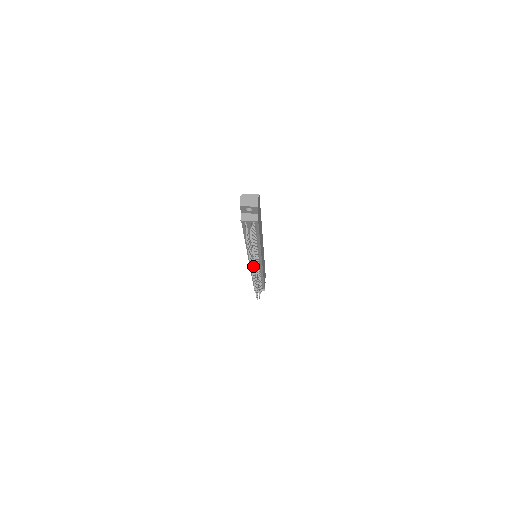
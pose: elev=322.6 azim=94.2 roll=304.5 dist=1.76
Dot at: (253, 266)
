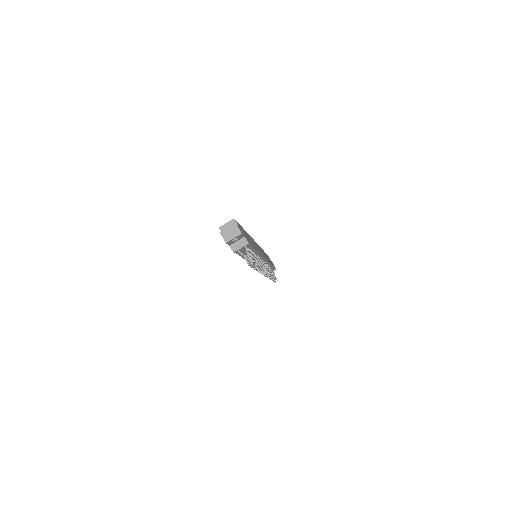
Dot at: occluded
